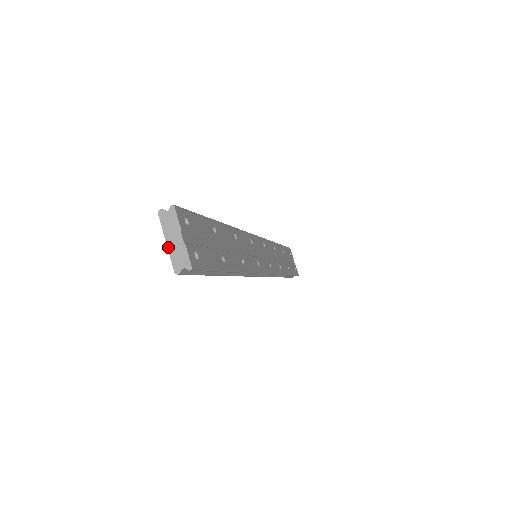
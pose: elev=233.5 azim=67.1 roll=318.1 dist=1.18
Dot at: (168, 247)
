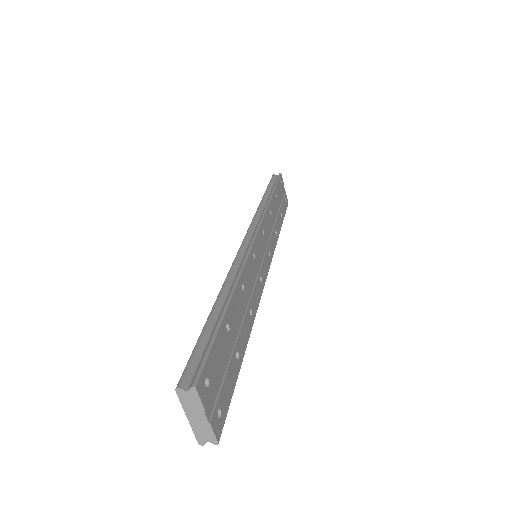
Dot at: (190, 422)
